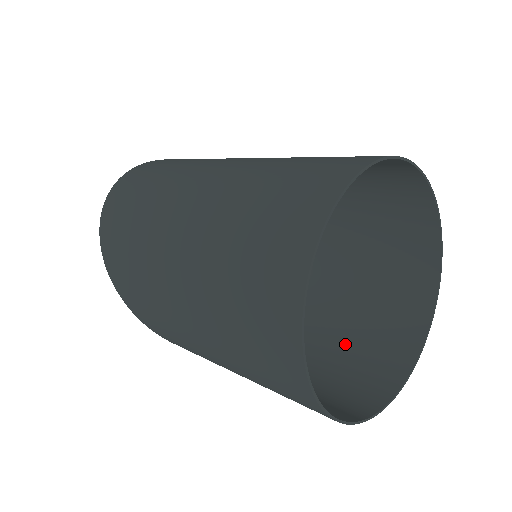
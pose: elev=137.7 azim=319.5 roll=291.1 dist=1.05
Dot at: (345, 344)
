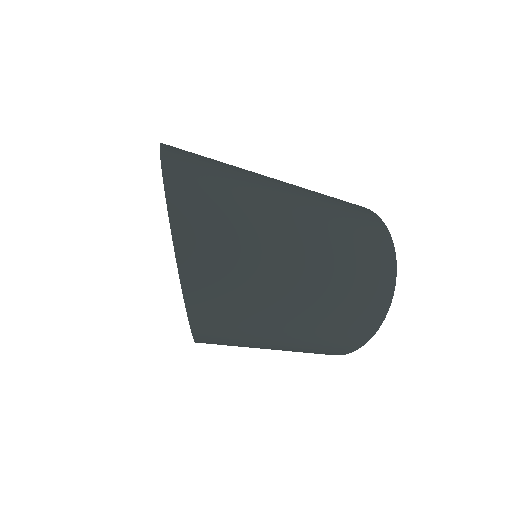
Dot at: occluded
